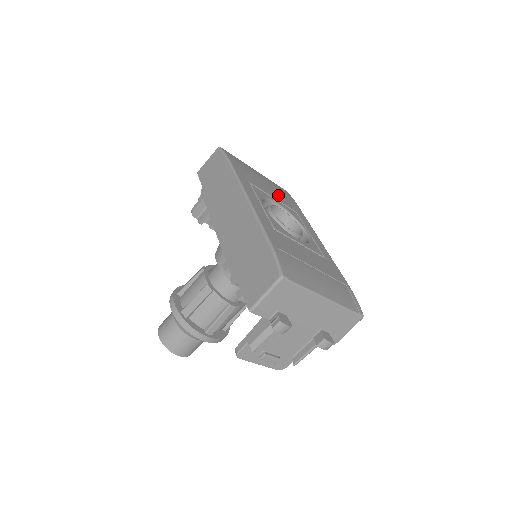
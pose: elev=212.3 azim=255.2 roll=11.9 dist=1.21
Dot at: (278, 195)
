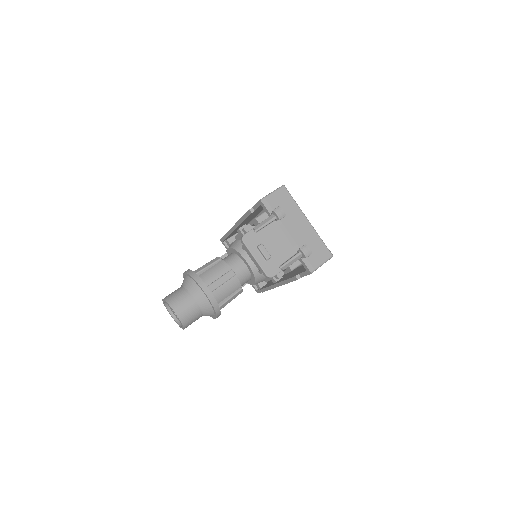
Dot at: occluded
